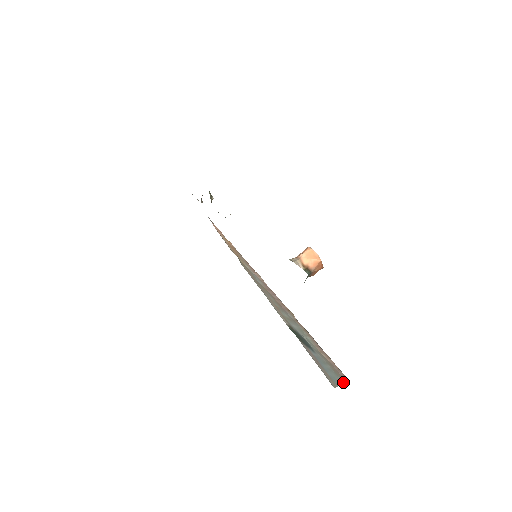
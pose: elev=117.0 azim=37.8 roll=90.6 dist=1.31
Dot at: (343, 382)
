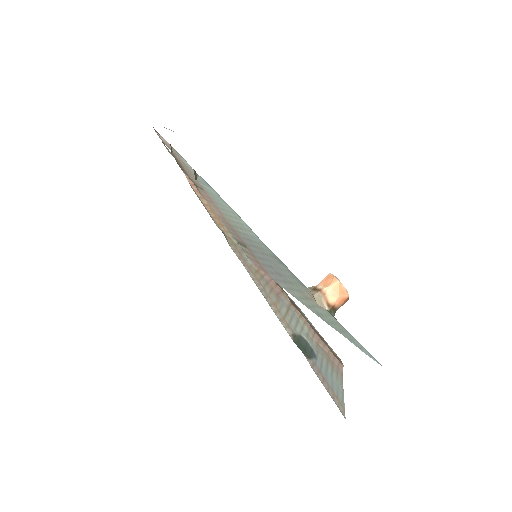
Dot at: (342, 381)
